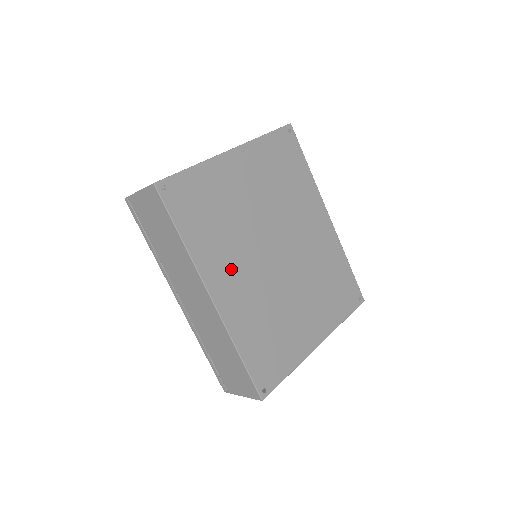
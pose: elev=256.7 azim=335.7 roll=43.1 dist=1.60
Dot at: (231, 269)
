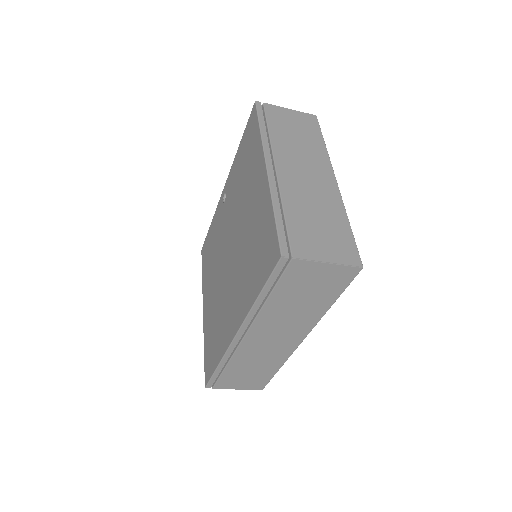
Dot at: occluded
